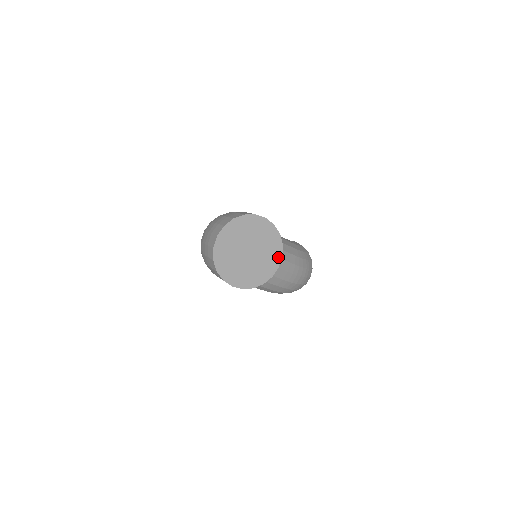
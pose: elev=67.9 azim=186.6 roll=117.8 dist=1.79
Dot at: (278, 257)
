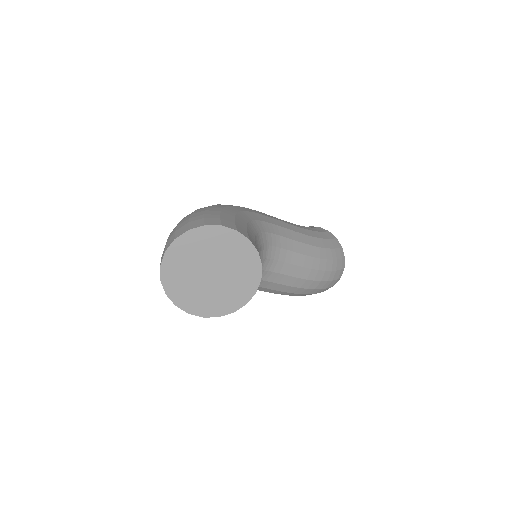
Dot at: (255, 281)
